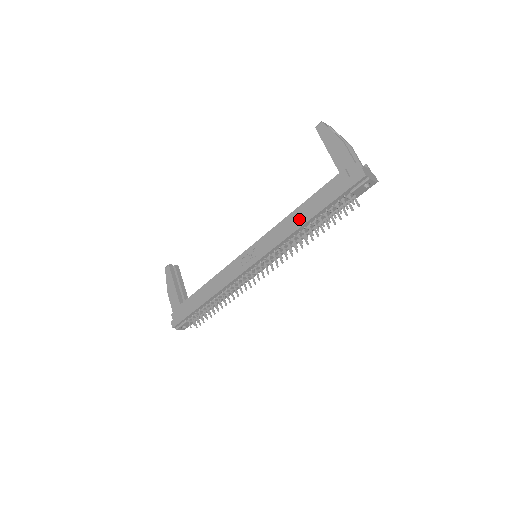
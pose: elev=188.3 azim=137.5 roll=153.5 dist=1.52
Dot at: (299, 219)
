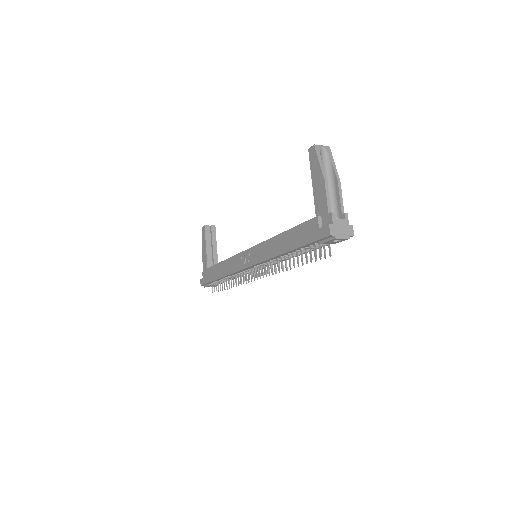
Dot at: (280, 246)
